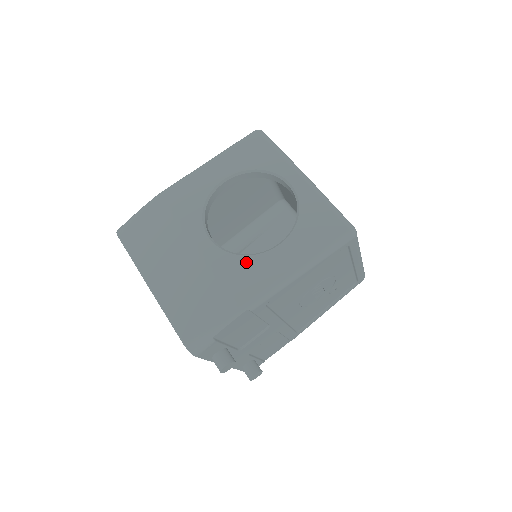
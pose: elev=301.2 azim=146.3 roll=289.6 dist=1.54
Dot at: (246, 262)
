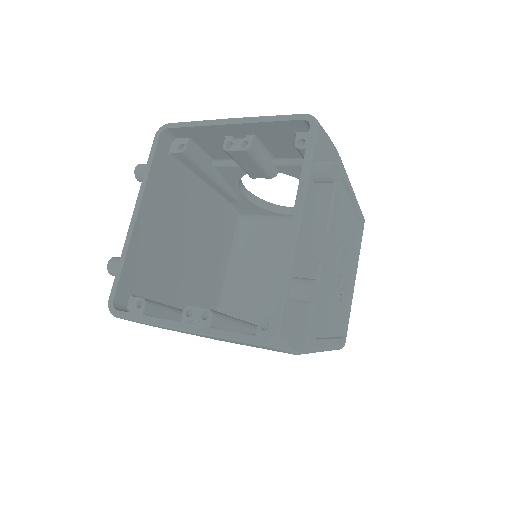
Dot at: occluded
